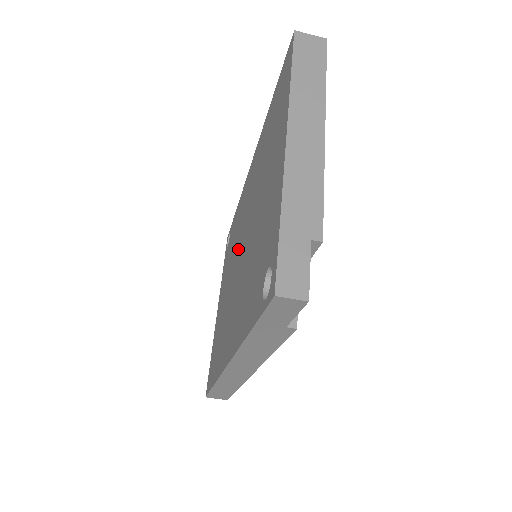
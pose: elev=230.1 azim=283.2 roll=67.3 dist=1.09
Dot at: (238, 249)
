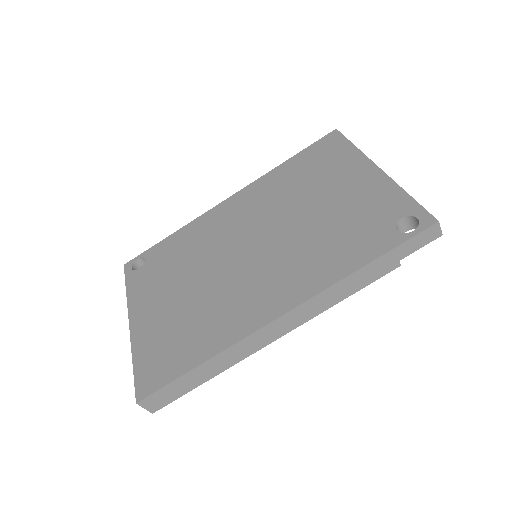
Dot at: (233, 248)
